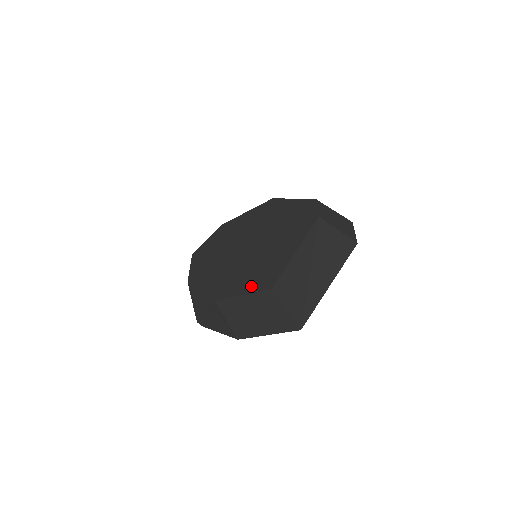
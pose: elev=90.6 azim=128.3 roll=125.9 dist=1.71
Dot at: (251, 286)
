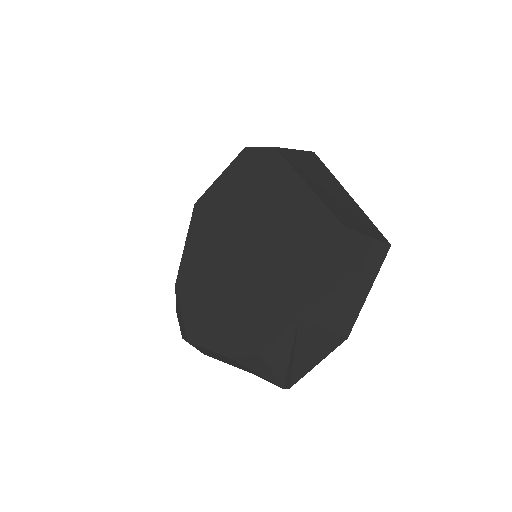
Dot at: (316, 255)
